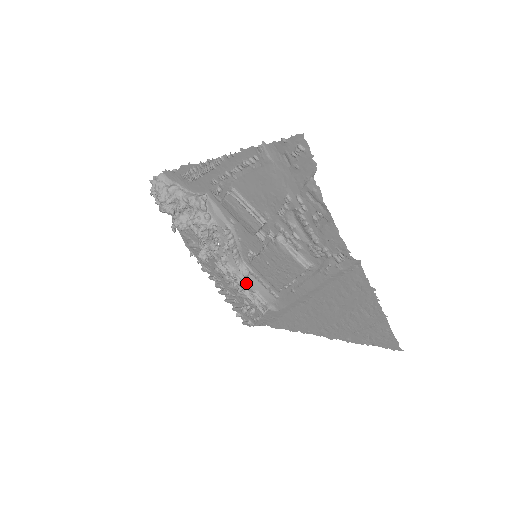
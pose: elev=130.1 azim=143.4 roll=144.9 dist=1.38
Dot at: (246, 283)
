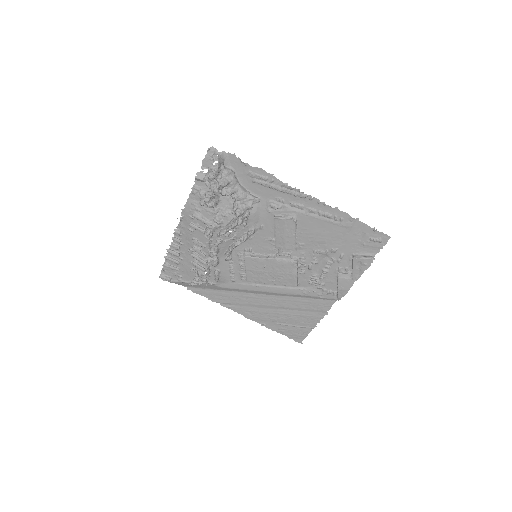
Dot at: (218, 263)
